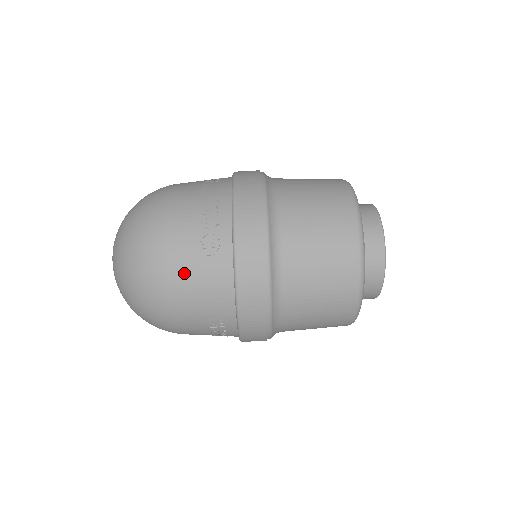
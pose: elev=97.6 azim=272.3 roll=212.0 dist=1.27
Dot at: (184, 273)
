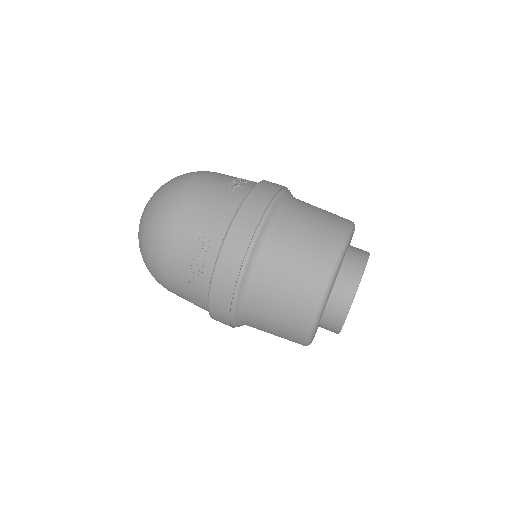
Dot at: (205, 192)
